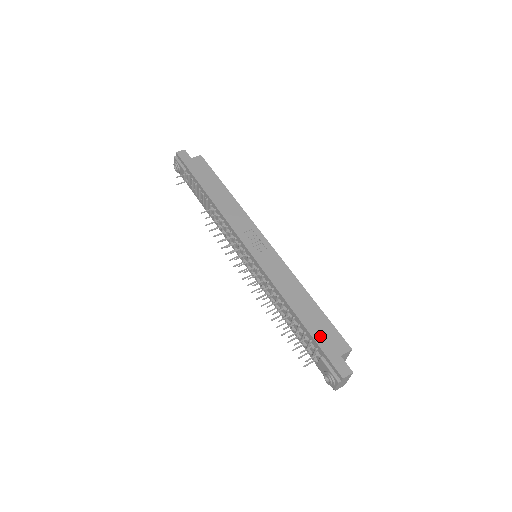
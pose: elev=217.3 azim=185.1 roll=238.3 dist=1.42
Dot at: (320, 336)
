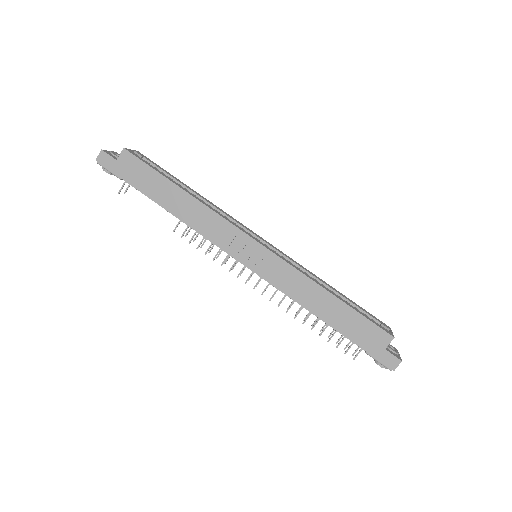
Dot at: (358, 337)
